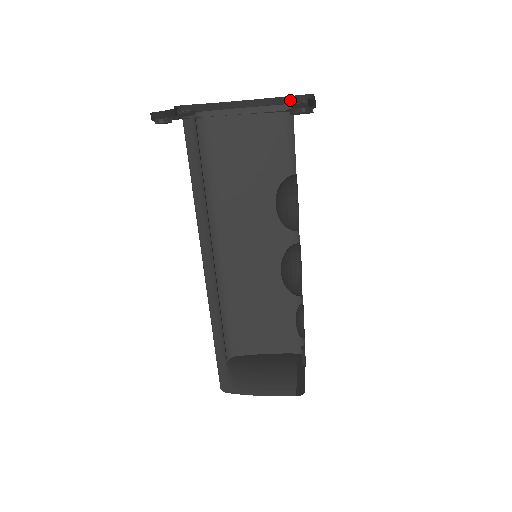
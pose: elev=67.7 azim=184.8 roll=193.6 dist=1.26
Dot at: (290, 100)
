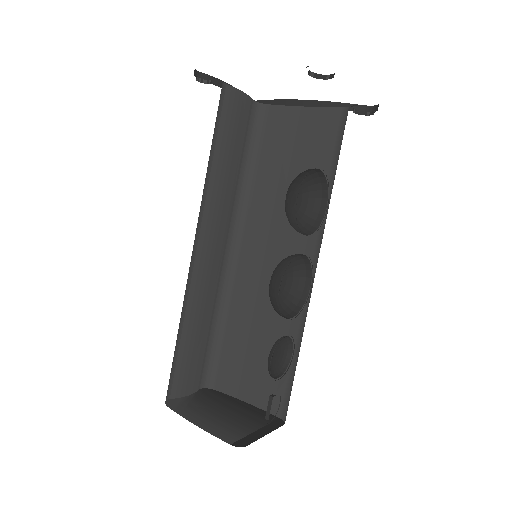
Dot at: (354, 108)
